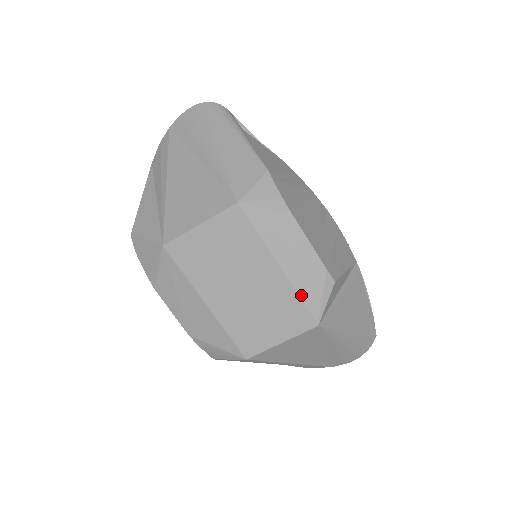
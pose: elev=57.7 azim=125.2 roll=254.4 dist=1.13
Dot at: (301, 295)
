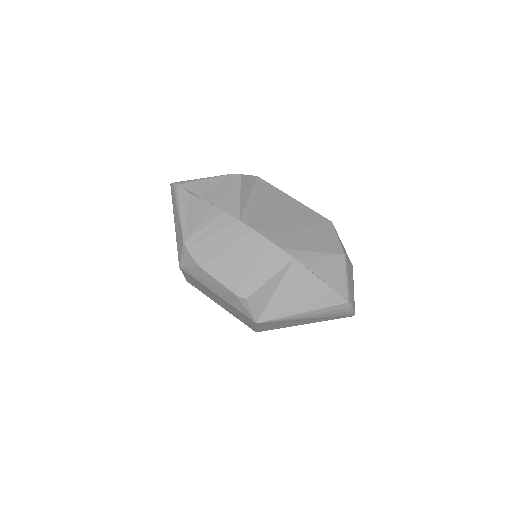
Dot at: (236, 308)
